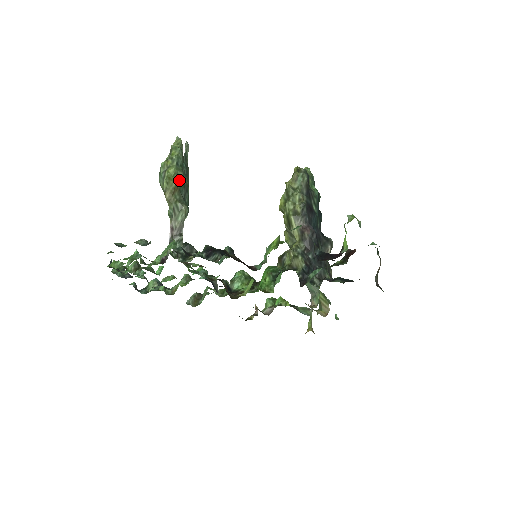
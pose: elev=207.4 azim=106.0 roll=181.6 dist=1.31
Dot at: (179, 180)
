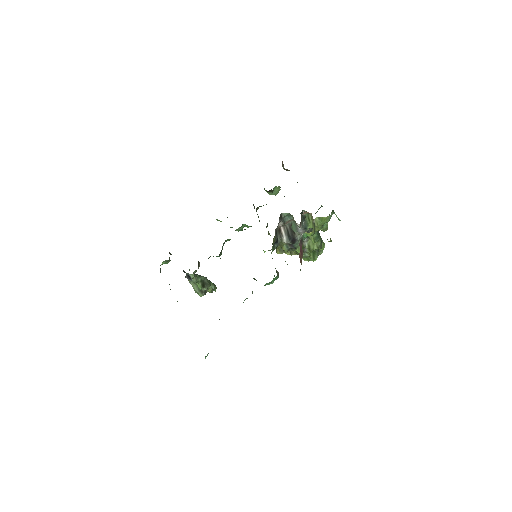
Dot at: occluded
